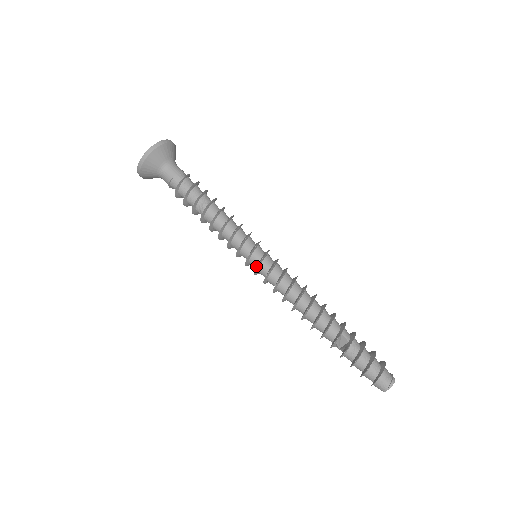
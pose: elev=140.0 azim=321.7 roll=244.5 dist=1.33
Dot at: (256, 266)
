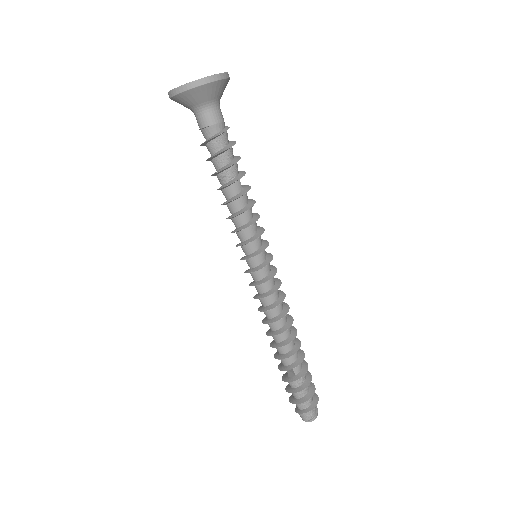
Dot at: (250, 267)
